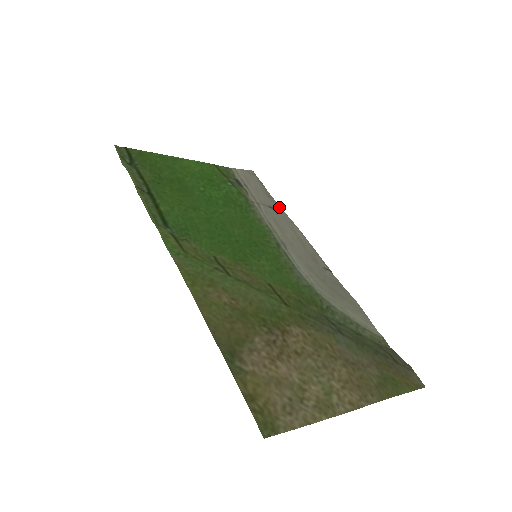
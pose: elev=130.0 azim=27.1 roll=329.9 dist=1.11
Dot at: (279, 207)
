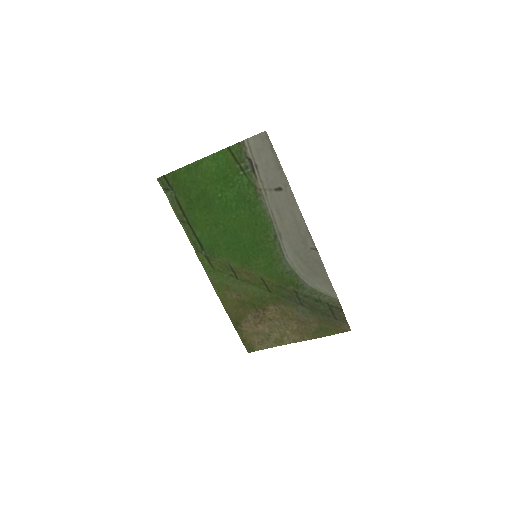
Dot at: (286, 182)
